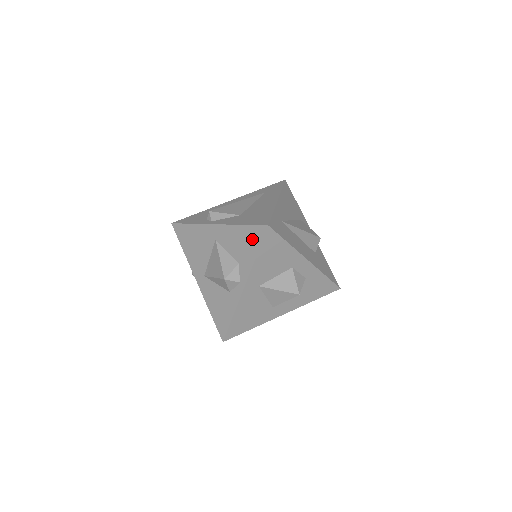
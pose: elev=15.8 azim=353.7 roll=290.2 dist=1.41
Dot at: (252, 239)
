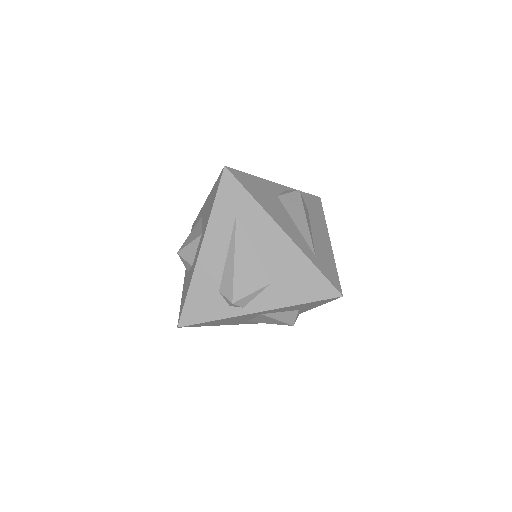
Dot at: (319, 303)
